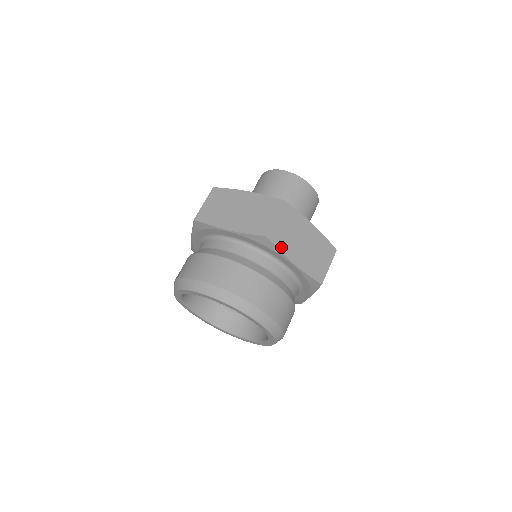
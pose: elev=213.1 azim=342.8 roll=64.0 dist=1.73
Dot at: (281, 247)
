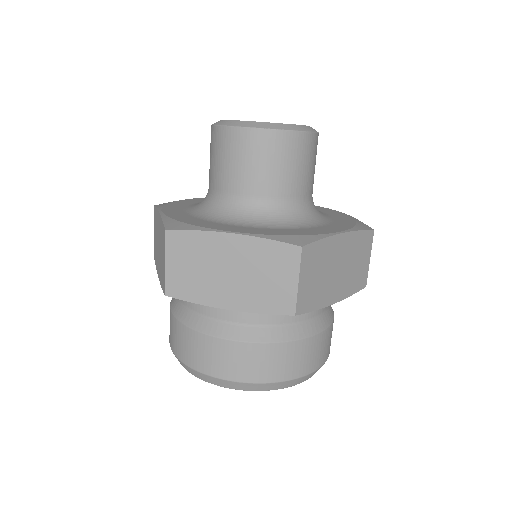
Dot at: (315, 305)
